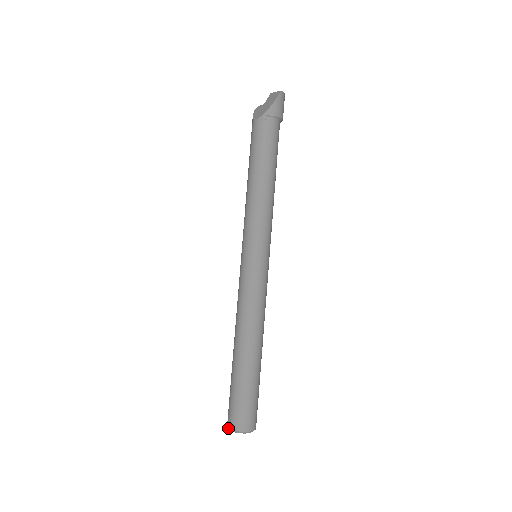
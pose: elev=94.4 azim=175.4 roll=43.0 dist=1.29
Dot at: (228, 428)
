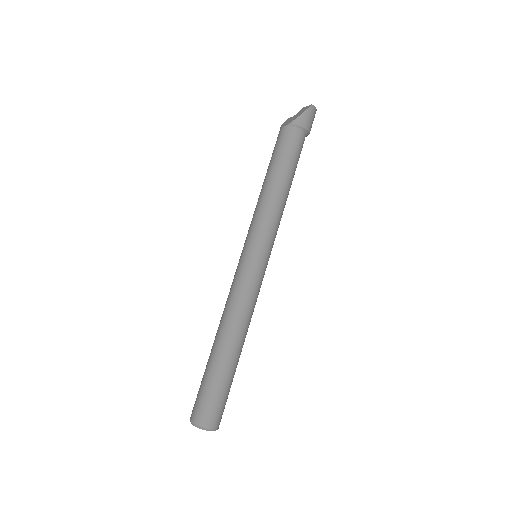
Dot at: (190, 421)
